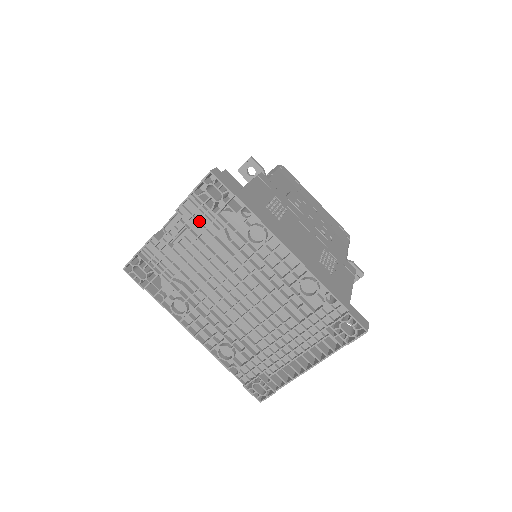
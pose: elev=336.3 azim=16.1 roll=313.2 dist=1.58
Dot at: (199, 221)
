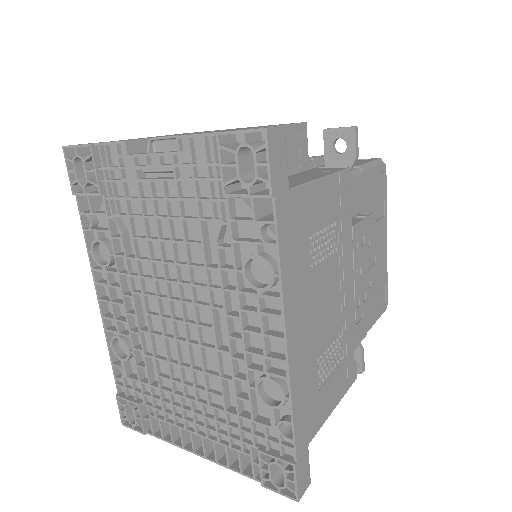
Dot at: (198, 180)
